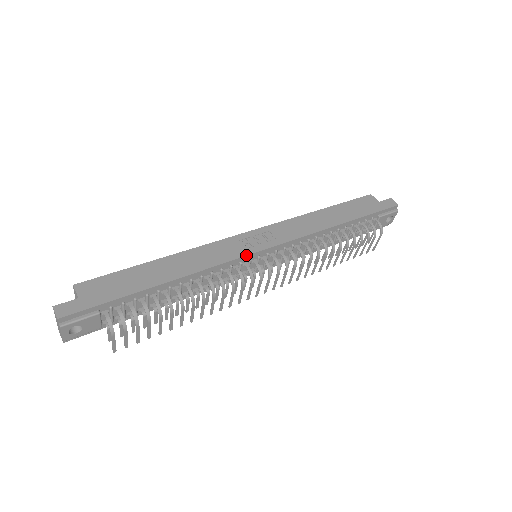
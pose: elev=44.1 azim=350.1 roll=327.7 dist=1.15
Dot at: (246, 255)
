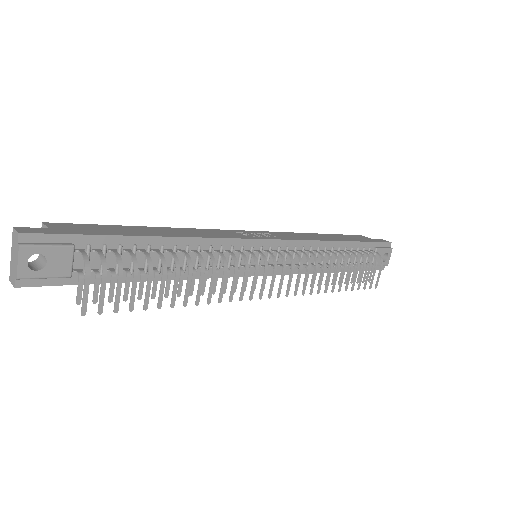
Dot at: (248, 238)
